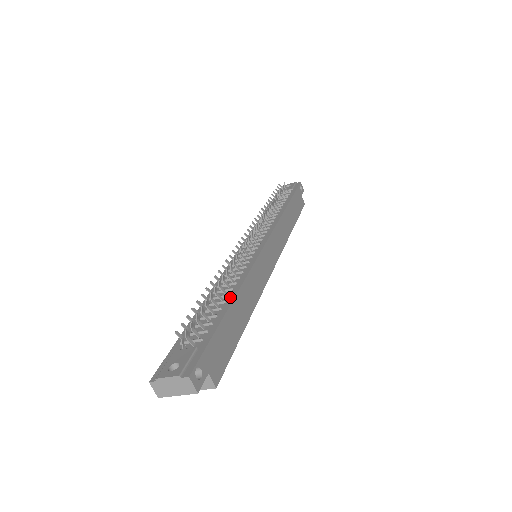
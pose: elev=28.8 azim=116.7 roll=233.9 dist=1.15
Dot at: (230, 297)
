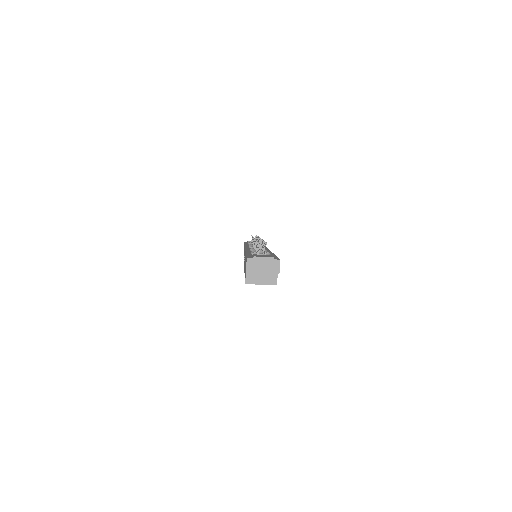
Dot at: (269, 252)
